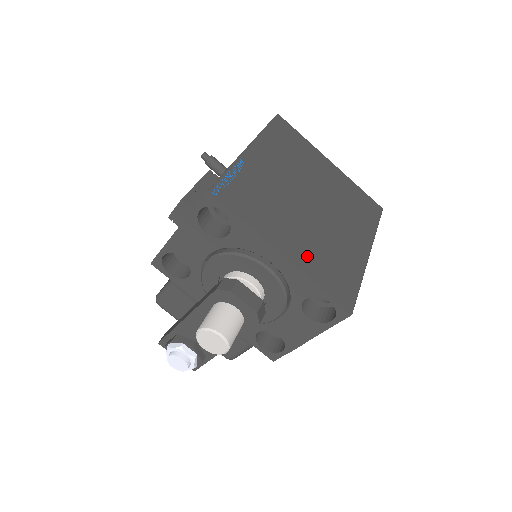
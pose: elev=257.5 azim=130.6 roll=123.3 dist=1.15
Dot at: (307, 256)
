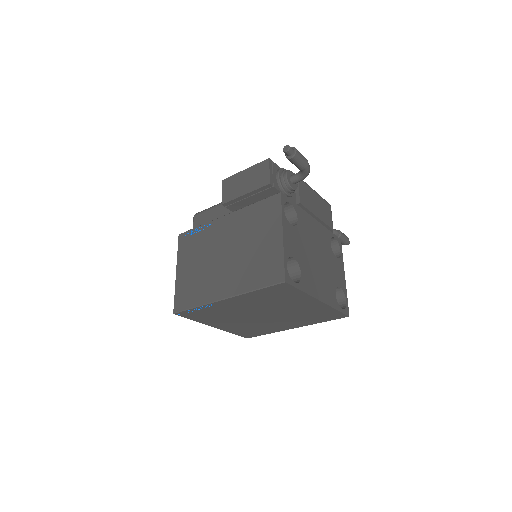
Dot at: (233, 328)
